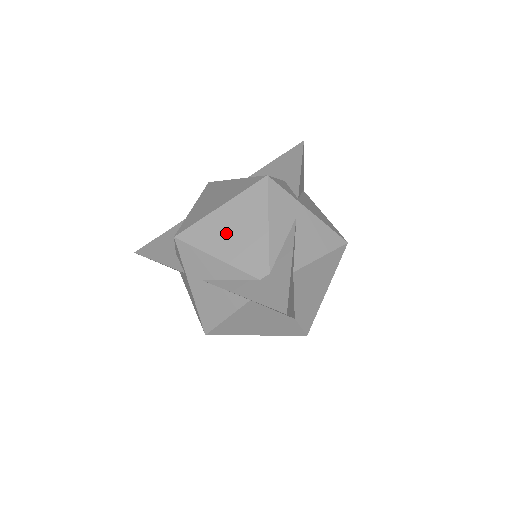
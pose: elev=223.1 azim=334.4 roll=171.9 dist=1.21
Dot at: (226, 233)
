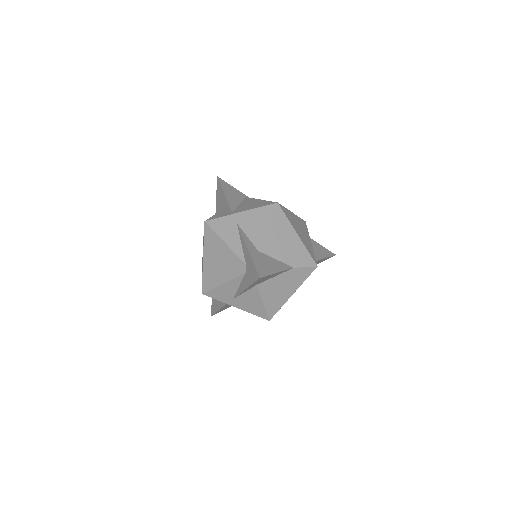
Dot at: (216, 268)
